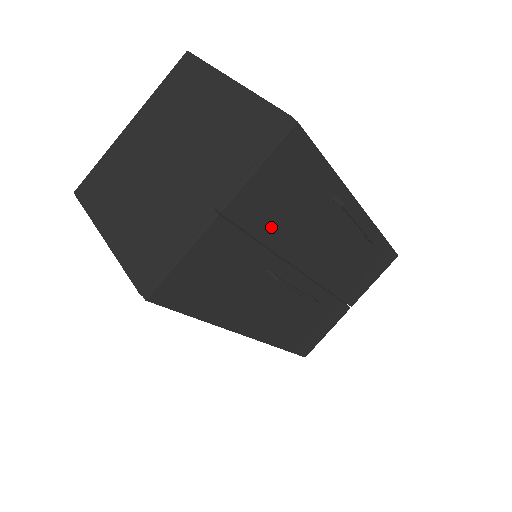
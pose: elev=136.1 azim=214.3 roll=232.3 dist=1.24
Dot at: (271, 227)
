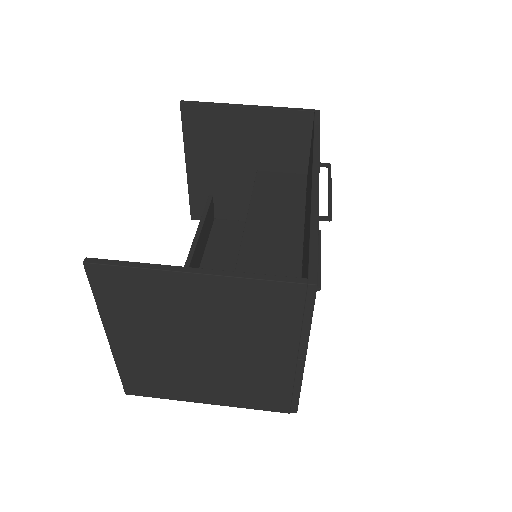
Dot at: occluded
